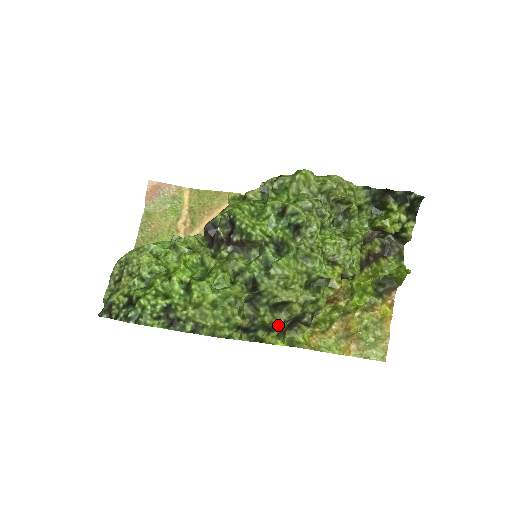
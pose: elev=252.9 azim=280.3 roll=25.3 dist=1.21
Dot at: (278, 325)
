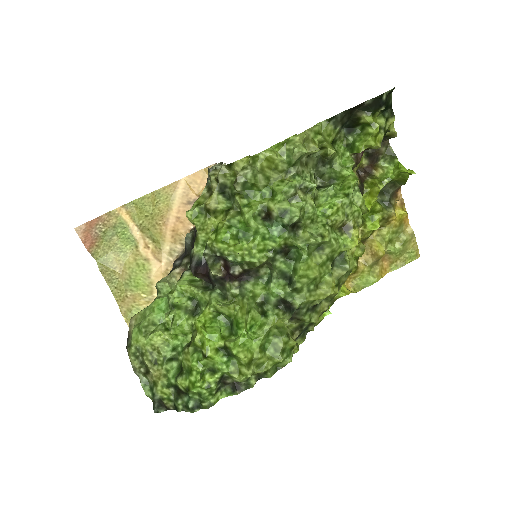
Dot at: occluded
